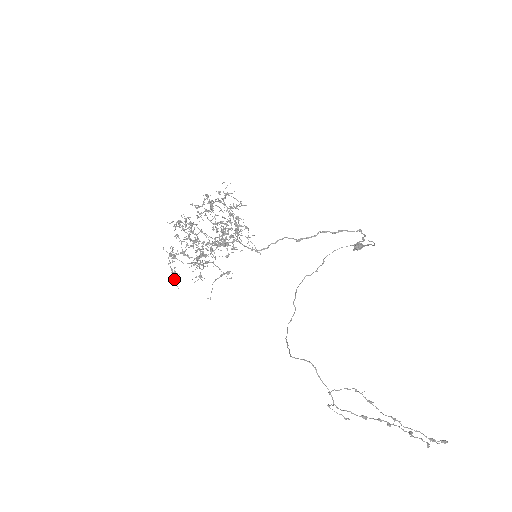
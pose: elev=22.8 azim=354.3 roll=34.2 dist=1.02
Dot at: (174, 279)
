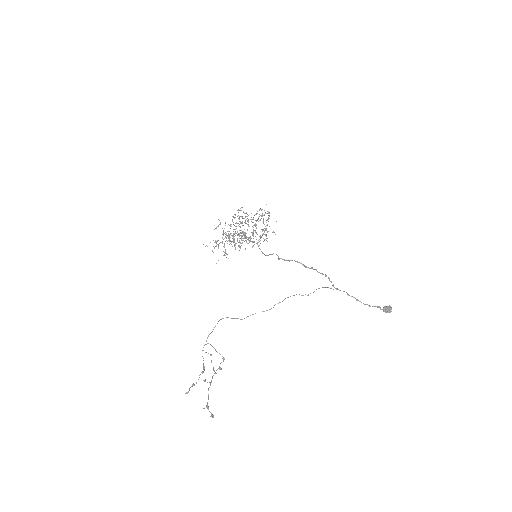
Dot at: (215, 246)
